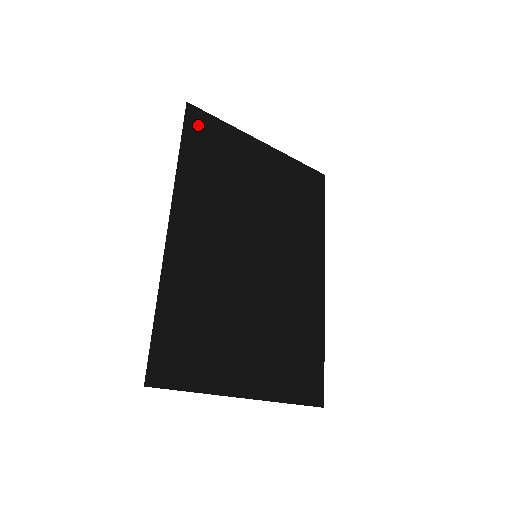
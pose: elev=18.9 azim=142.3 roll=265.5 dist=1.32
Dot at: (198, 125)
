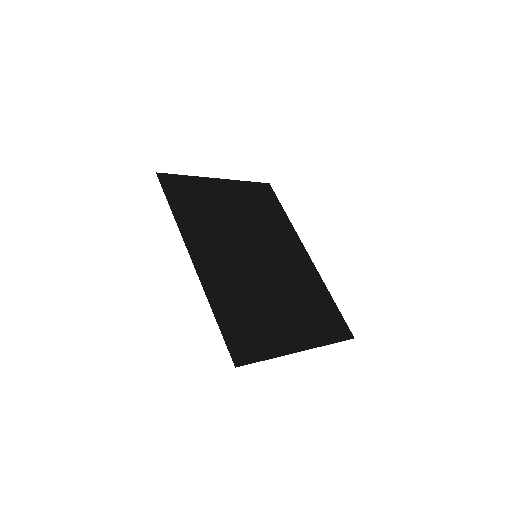
Dot at: (171, 185)
